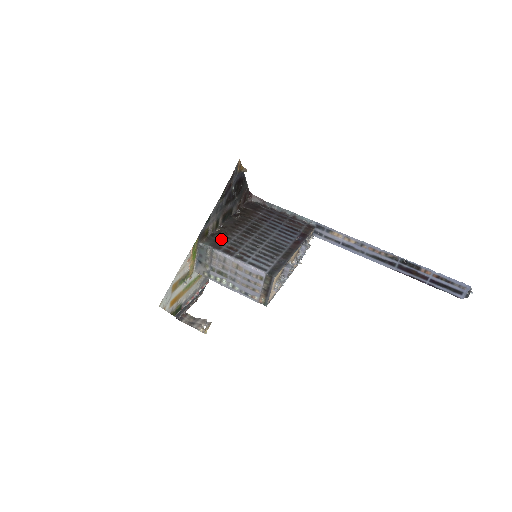
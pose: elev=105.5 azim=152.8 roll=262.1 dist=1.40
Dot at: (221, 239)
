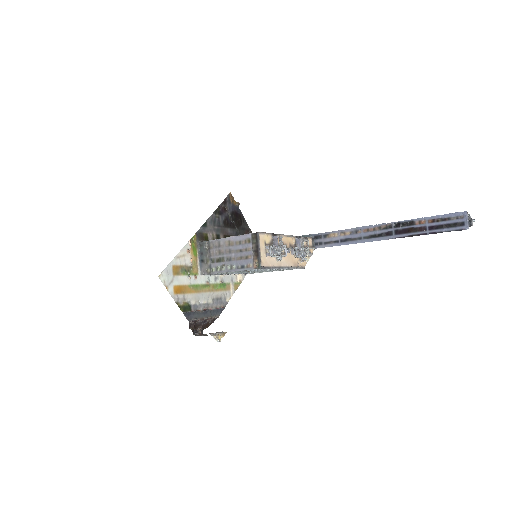
Dot at: occluded
